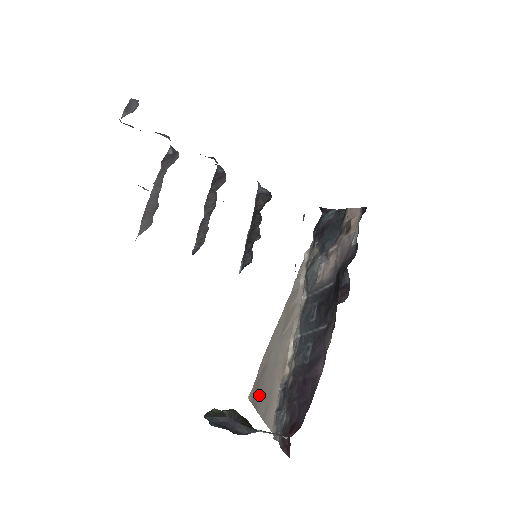
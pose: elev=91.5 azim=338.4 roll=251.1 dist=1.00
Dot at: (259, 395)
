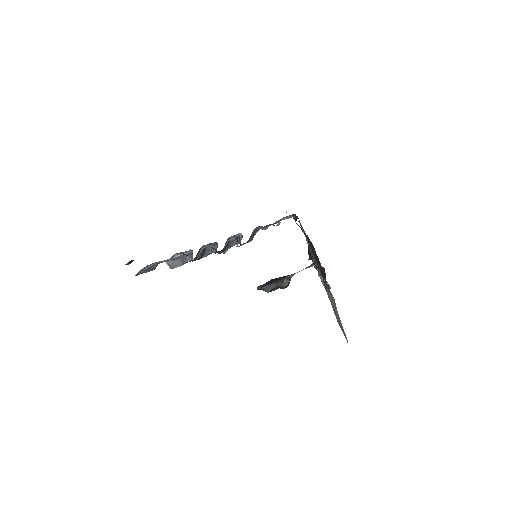
Dot at: (340, 324)
